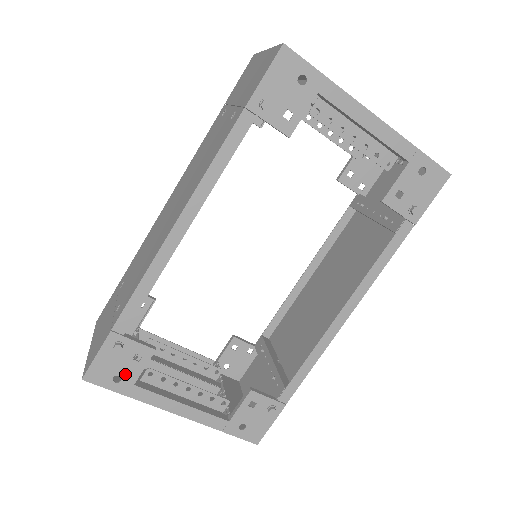
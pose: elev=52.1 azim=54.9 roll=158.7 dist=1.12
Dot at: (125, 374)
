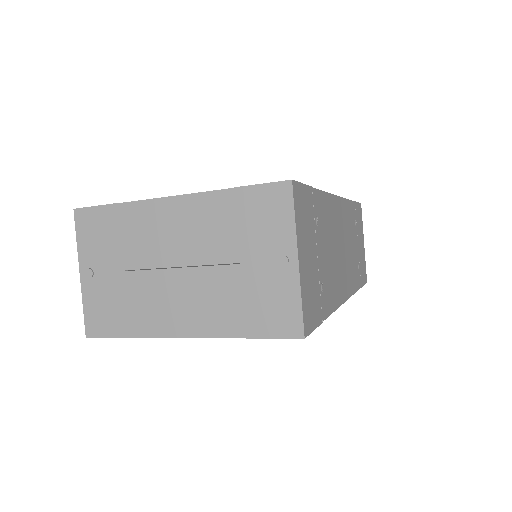
Dot at: occluded
